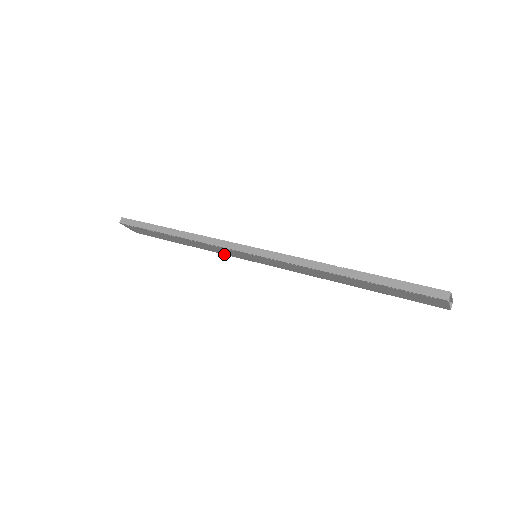
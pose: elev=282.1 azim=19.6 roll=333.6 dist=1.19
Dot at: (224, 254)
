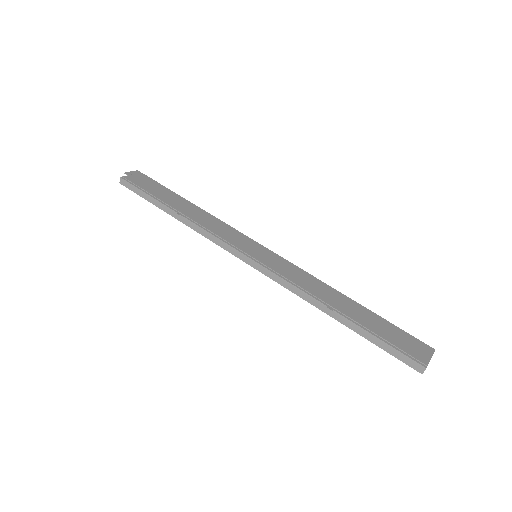
Dot at: occluded
